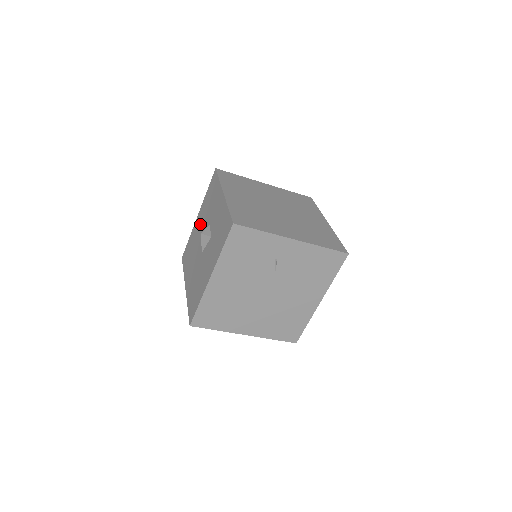
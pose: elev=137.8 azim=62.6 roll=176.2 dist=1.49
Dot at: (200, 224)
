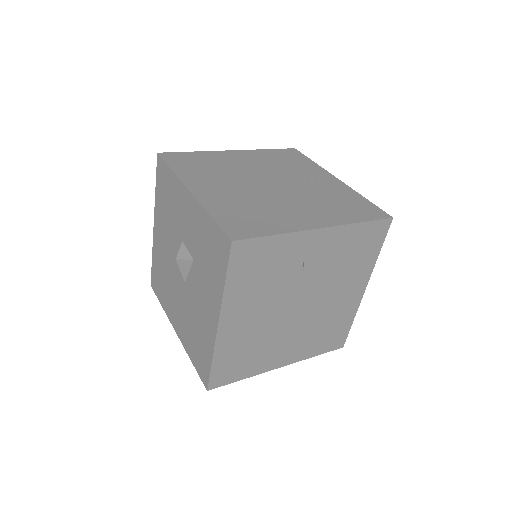
Dot at: (163, 239)
